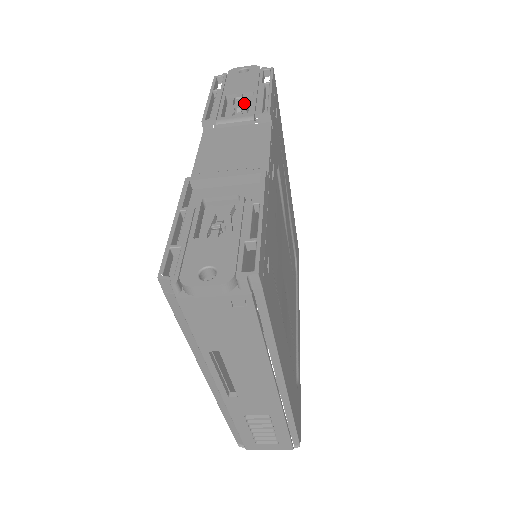
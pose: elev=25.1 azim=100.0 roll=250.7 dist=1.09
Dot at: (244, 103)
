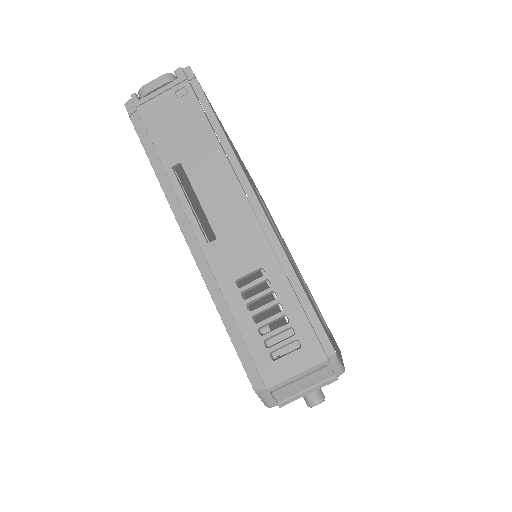
Dot at: occluded
